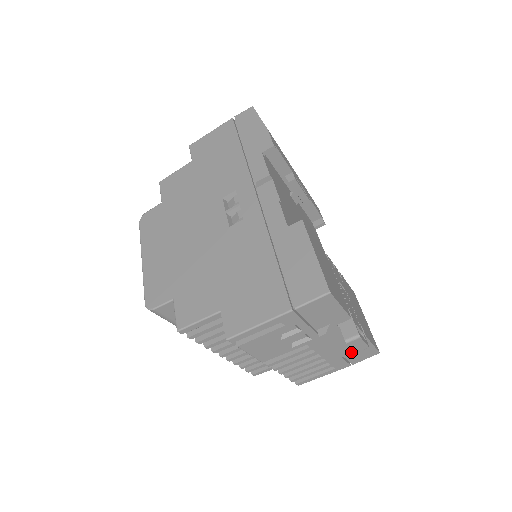
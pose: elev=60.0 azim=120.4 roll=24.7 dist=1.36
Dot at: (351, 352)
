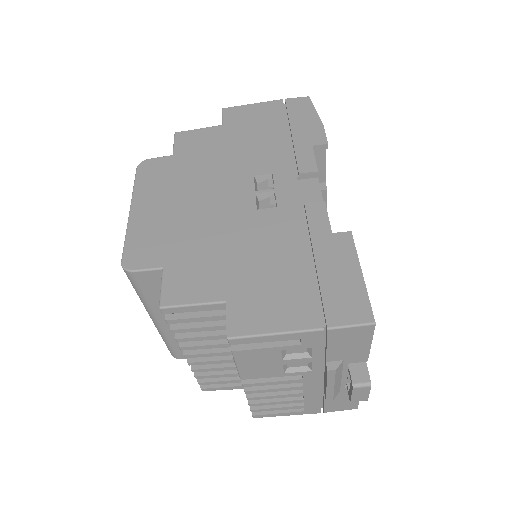
Dot at: occluded
